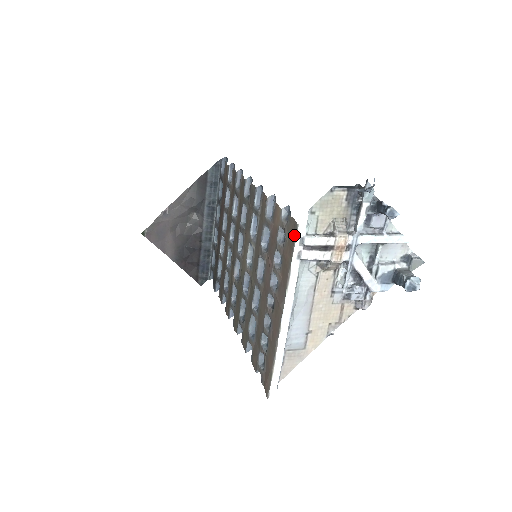
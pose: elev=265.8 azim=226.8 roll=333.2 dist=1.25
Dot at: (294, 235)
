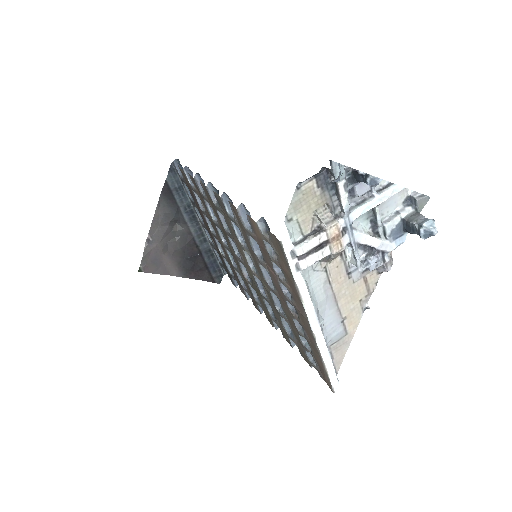
Dot at: (282, 252)
